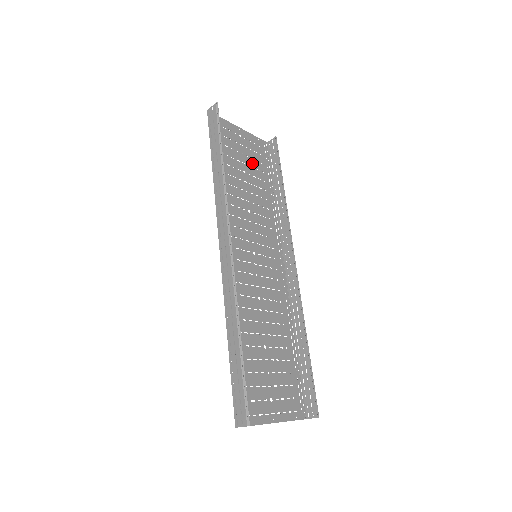
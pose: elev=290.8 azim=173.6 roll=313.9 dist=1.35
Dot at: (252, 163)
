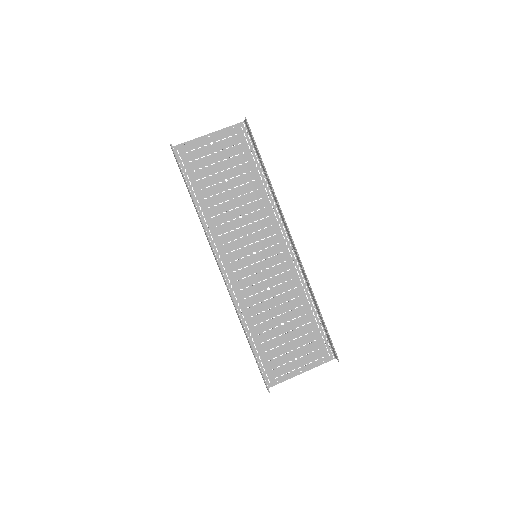
Dot at: (232, 162)
